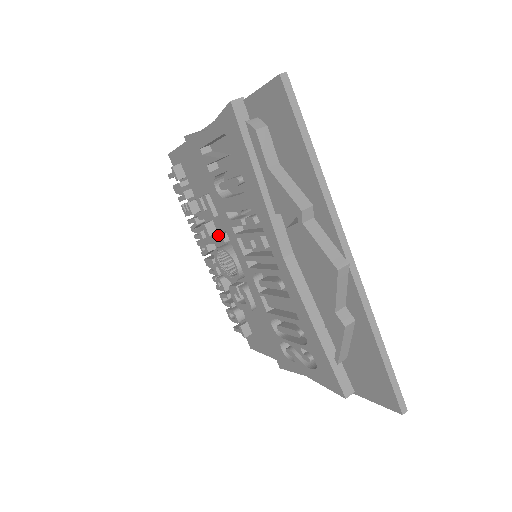
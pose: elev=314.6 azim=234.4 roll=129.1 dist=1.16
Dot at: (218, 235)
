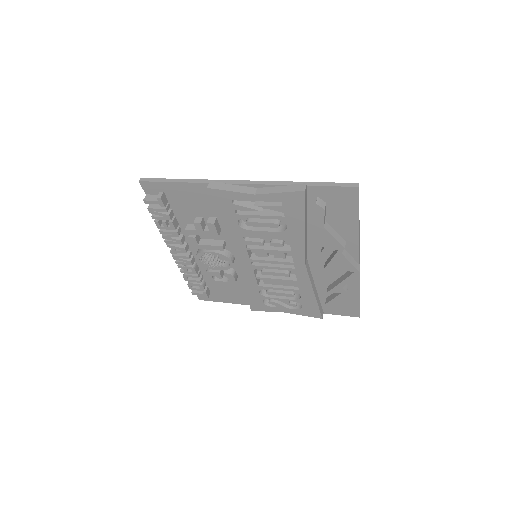
Dot at: (216, 246)
